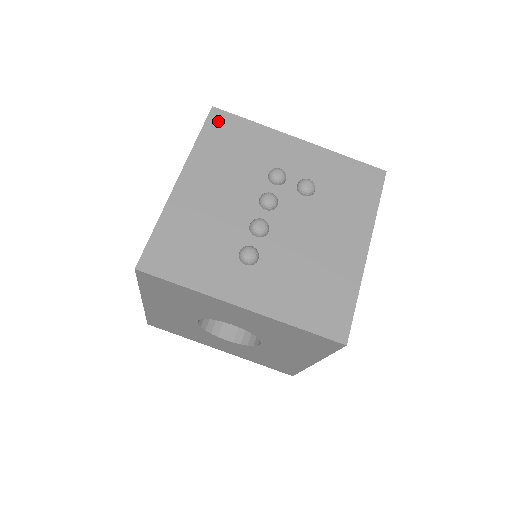
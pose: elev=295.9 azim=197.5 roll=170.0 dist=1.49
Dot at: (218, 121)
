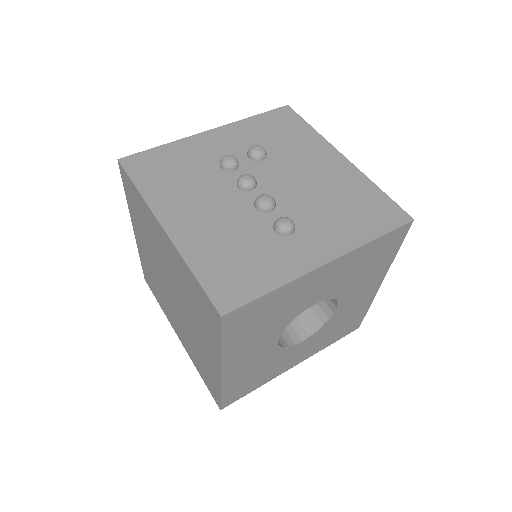
Dot at: (136, 165)
